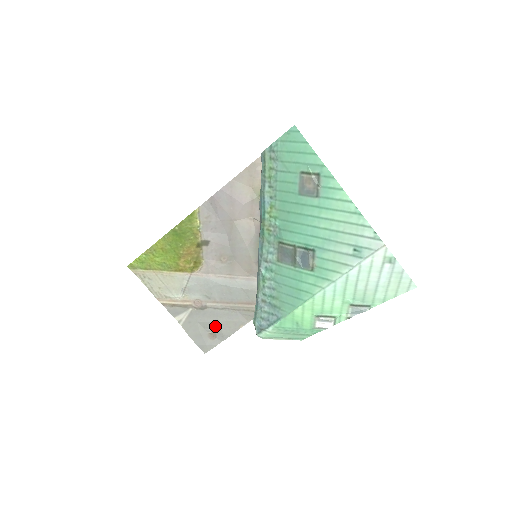
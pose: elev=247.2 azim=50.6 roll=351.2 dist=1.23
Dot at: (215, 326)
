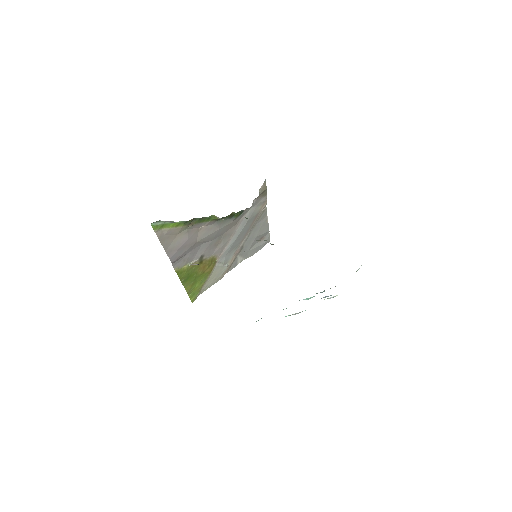
Dot at: (257, 238)
